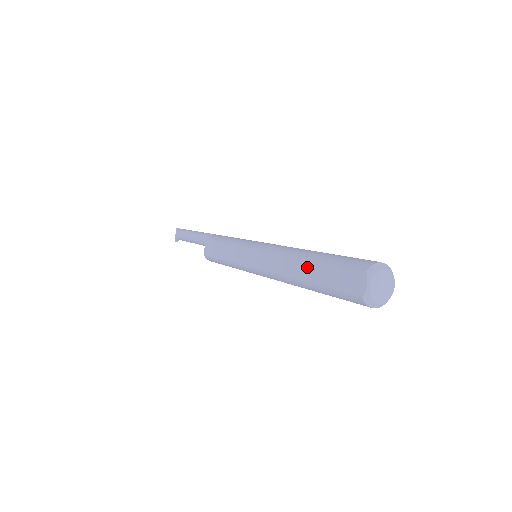
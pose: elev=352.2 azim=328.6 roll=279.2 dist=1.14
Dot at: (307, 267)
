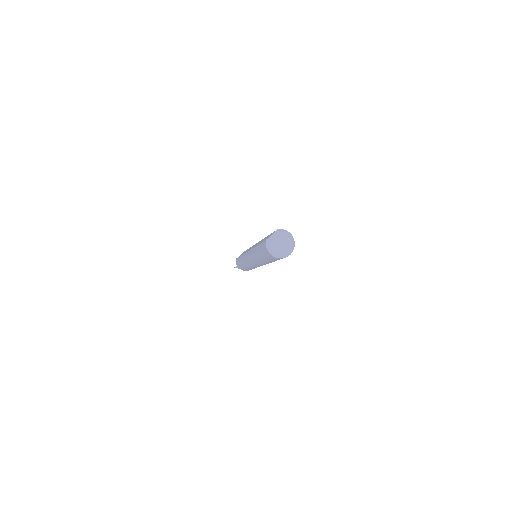
Dot at: (263, 239)
